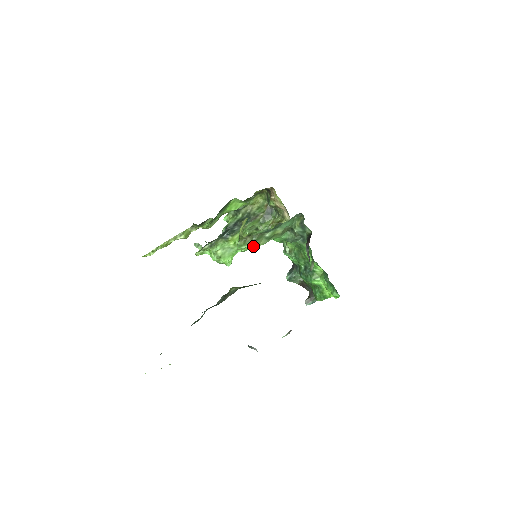
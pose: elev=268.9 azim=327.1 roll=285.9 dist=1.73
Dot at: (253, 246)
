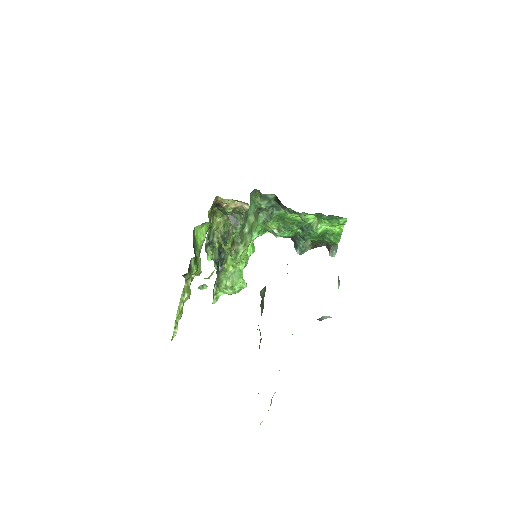
Dot at: (245, 250)
